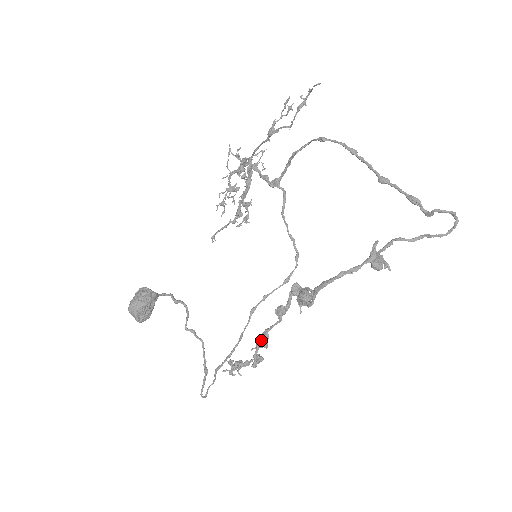
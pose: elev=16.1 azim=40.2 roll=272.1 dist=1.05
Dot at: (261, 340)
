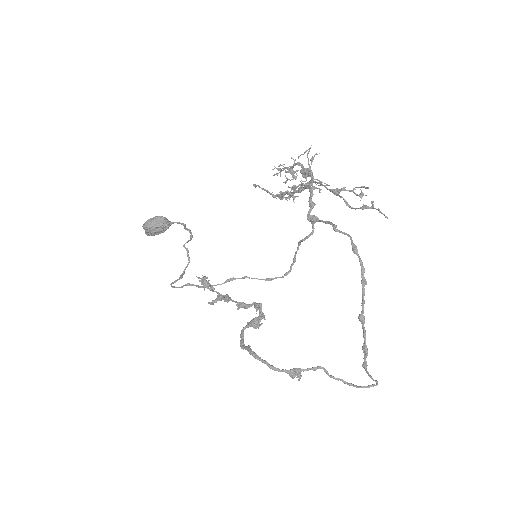
Dot at: (223, 298)
